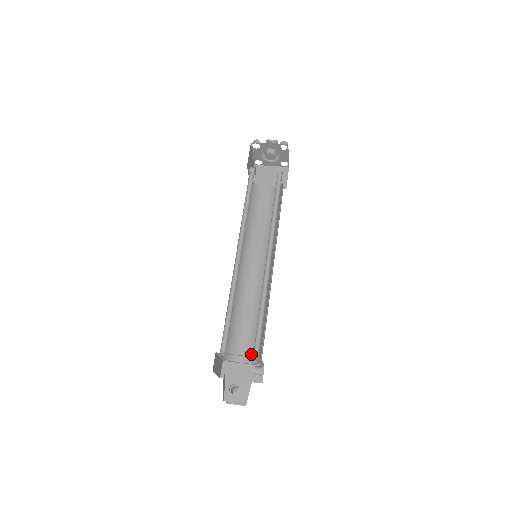
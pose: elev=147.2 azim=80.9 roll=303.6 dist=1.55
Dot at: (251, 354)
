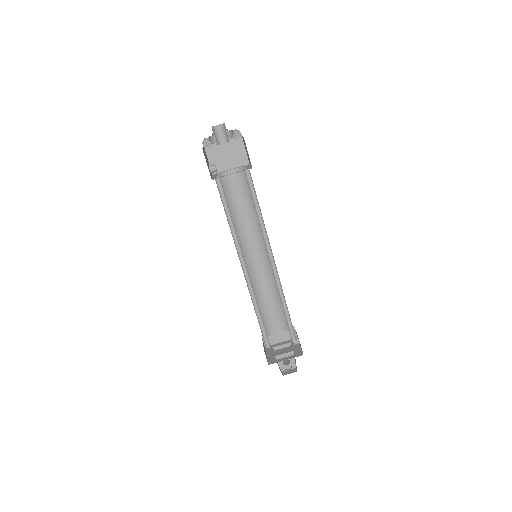
Dot at: (282, 324)
